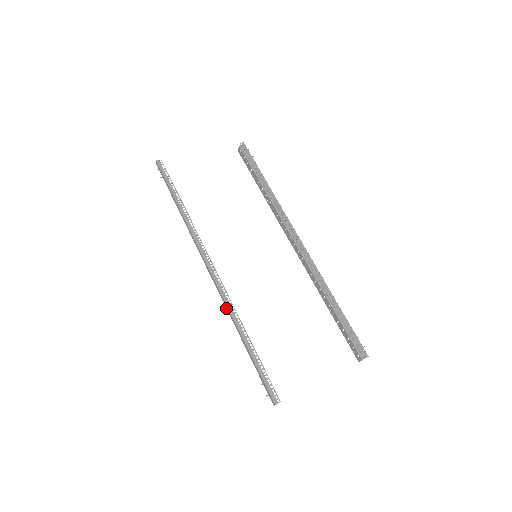
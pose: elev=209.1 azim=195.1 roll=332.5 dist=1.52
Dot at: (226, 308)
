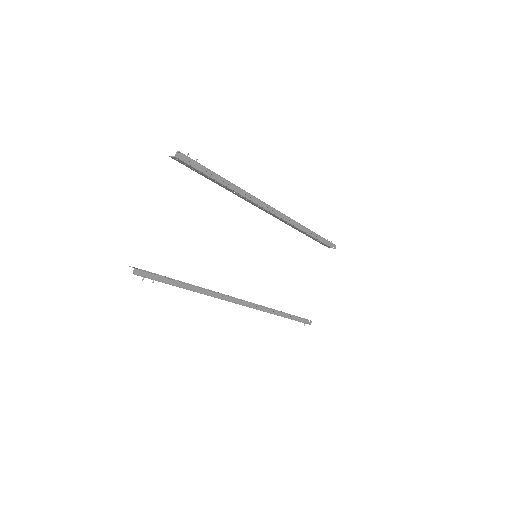
Dot at: (263, 311)
